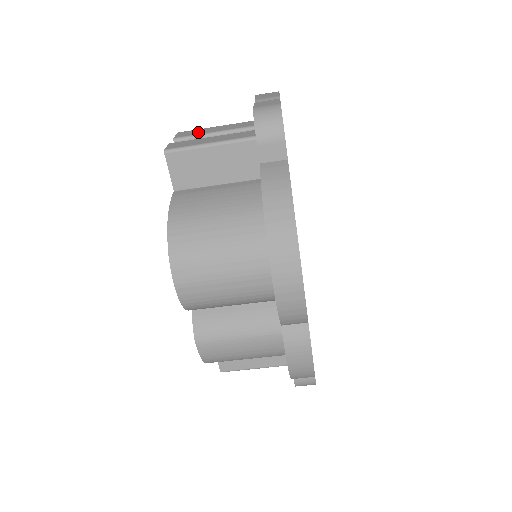
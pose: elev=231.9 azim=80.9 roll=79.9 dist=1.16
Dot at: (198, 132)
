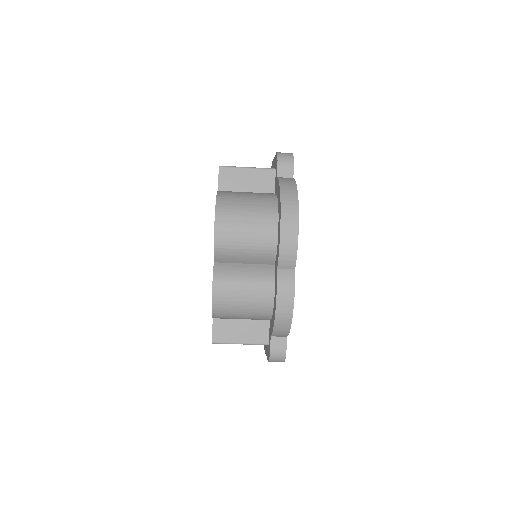
Dot at: occluded
